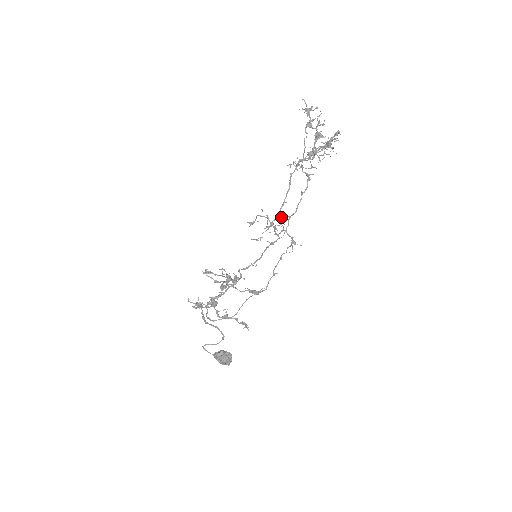
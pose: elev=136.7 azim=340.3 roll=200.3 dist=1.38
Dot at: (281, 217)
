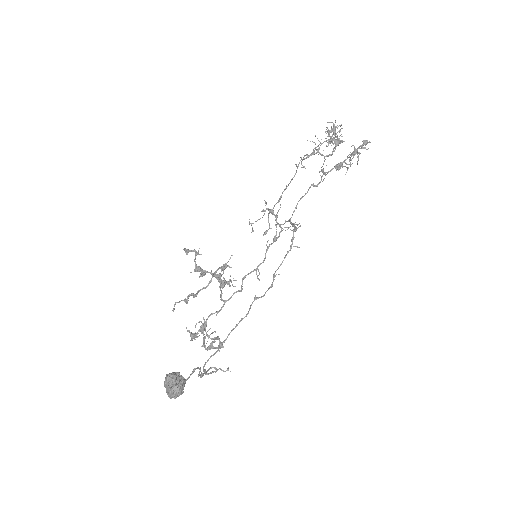
Dot at: occluded
